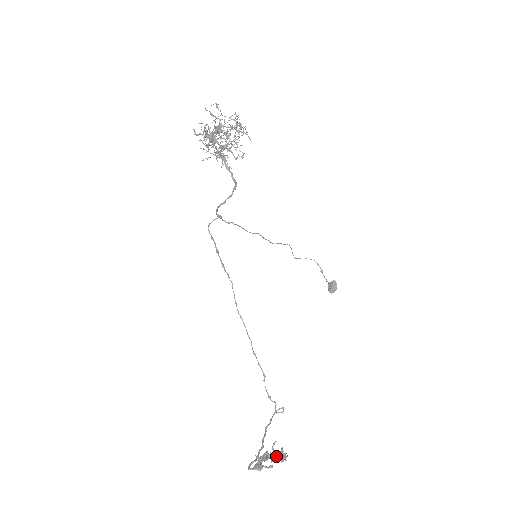
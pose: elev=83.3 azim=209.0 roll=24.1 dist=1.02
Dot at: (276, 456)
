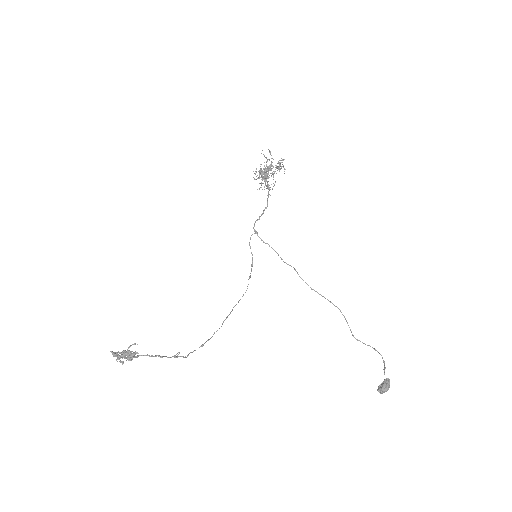
Dot at: (130, 355)
